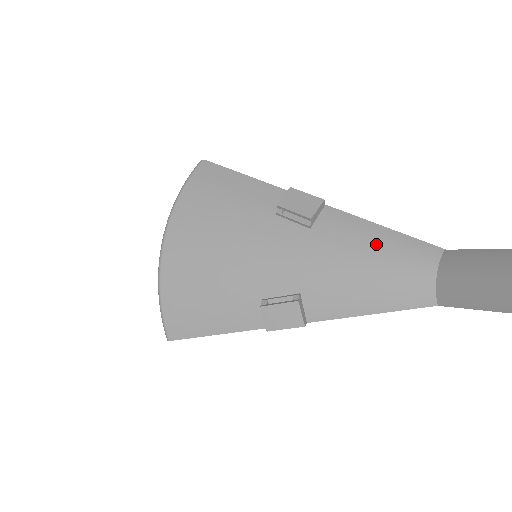
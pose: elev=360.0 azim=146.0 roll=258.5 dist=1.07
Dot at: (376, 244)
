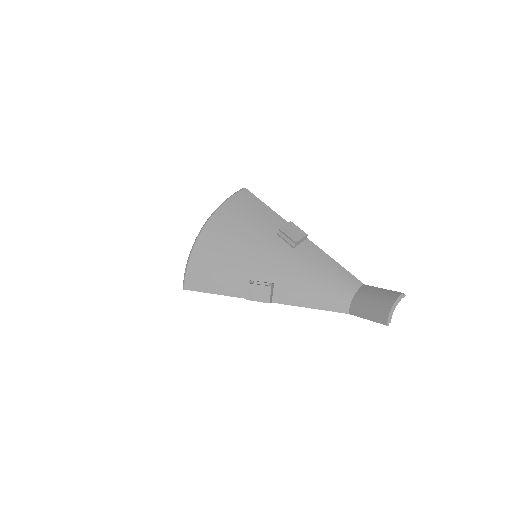
Dot at: (327, 269)
